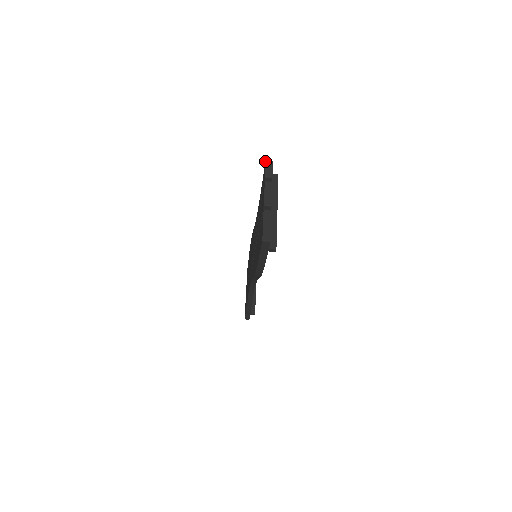
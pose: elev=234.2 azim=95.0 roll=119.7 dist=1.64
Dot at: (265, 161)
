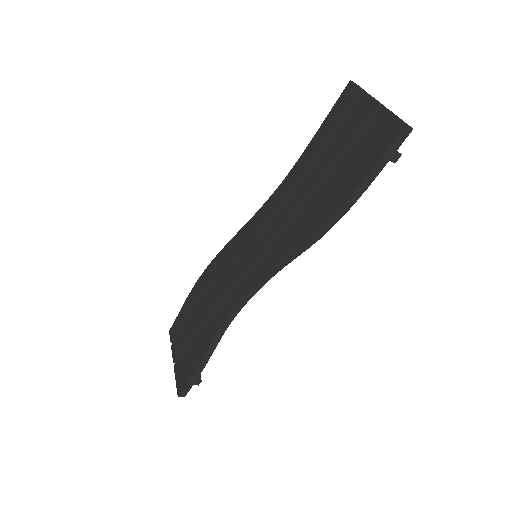
Dot at: (349, 81)
